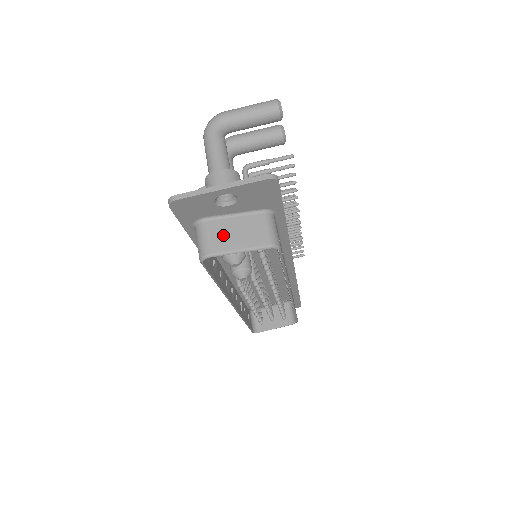
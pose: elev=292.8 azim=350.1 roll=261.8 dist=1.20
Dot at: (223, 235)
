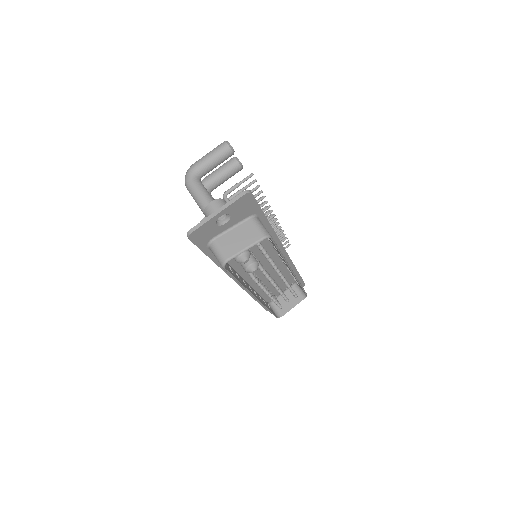
Dot at: (230, 244)
